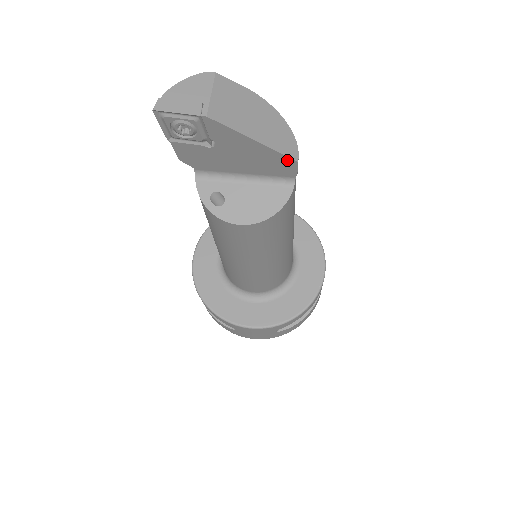
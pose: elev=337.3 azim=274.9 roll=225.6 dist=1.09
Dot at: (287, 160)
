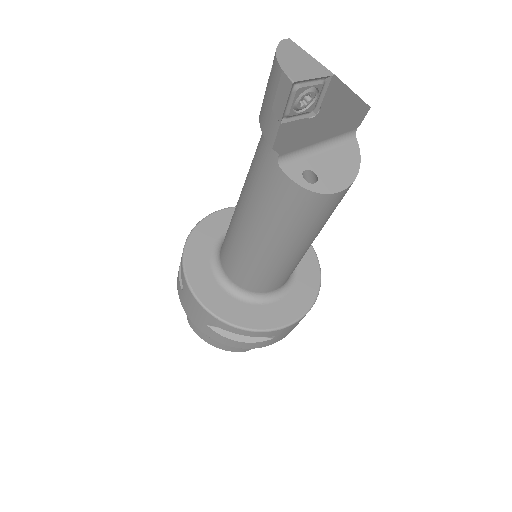
Dot at: (364, 109)
